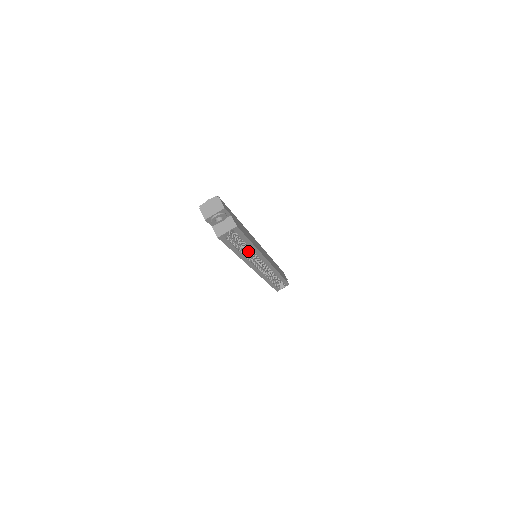
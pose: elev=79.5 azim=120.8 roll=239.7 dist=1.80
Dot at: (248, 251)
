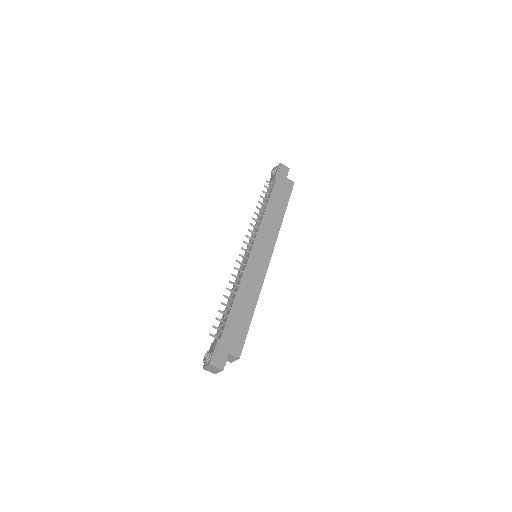
Dot at: occluded
